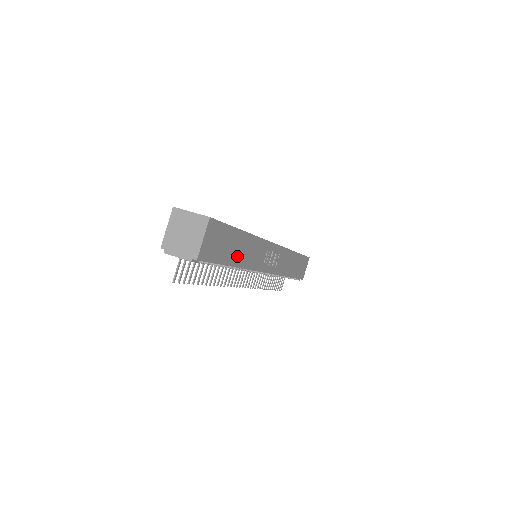
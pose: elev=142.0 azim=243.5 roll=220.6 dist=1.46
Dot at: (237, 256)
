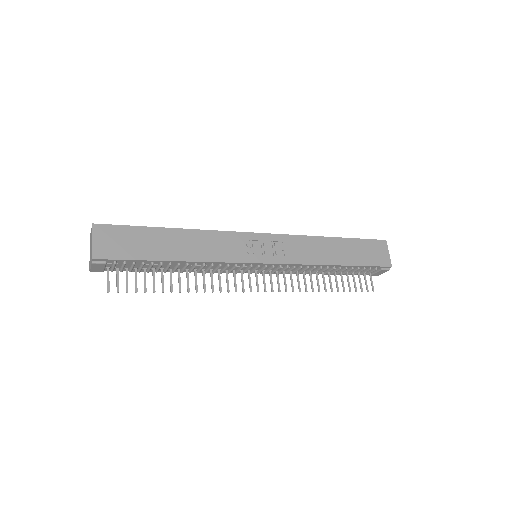
Dot at: (174, 251)
